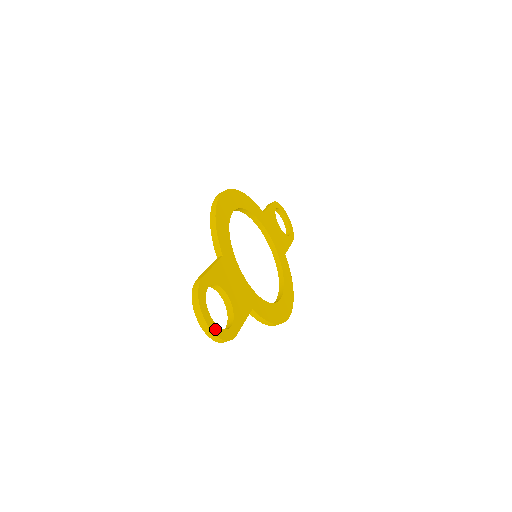
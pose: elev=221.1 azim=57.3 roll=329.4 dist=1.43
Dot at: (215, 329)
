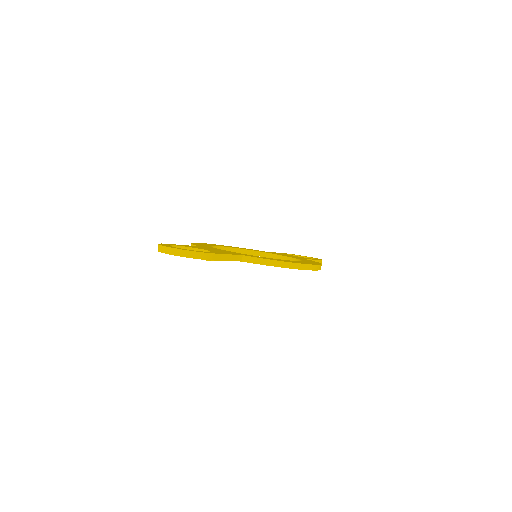
Dot at: (180, 249)
